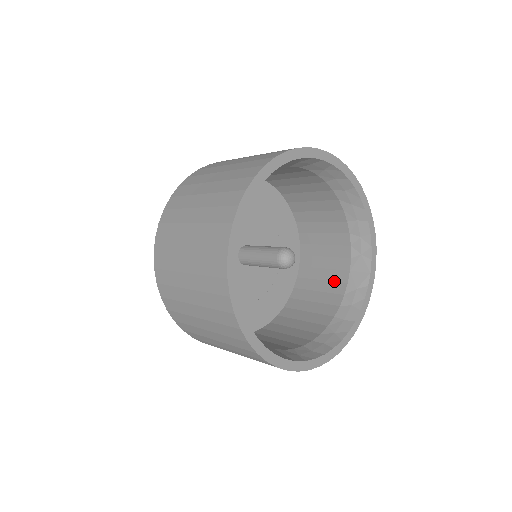
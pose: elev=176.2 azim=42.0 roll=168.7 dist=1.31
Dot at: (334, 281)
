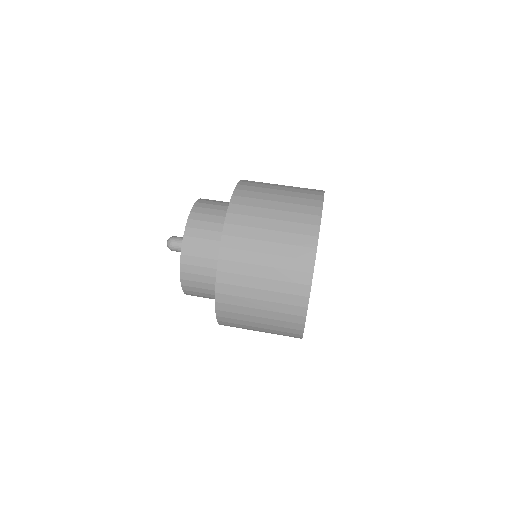
Dot at: occluded
